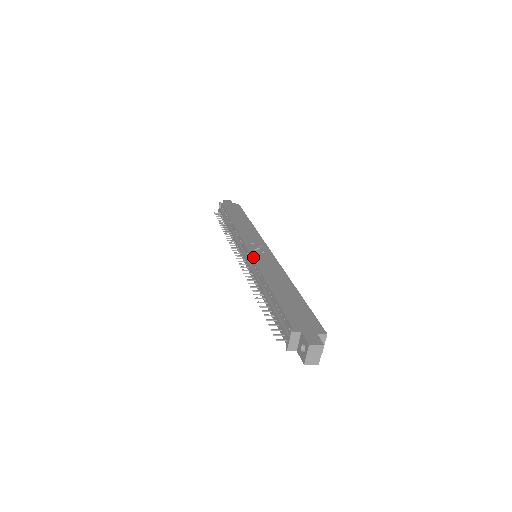
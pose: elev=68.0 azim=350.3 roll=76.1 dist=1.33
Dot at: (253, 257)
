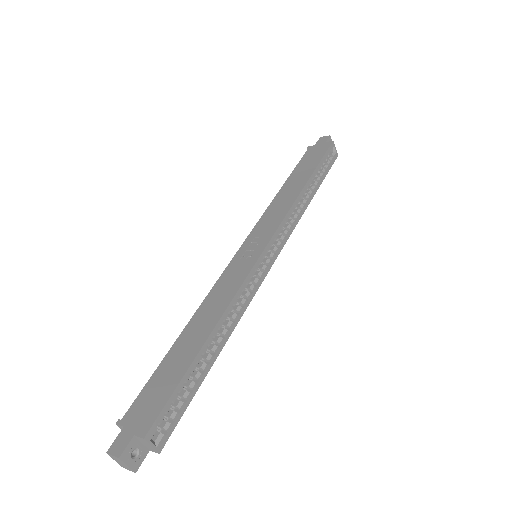
Dot at: (225, 269)
